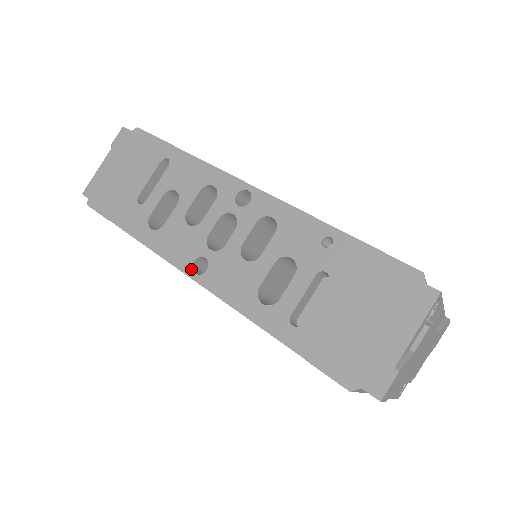
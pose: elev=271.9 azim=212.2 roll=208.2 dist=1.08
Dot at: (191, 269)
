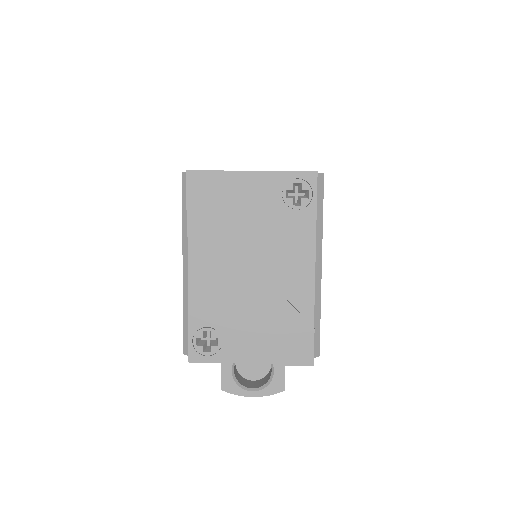
Dot at: occluded
